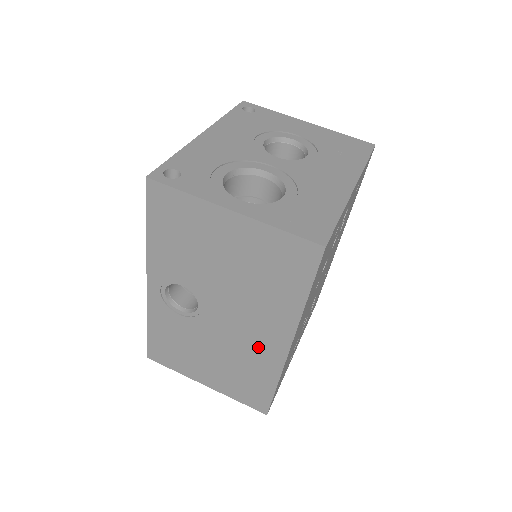
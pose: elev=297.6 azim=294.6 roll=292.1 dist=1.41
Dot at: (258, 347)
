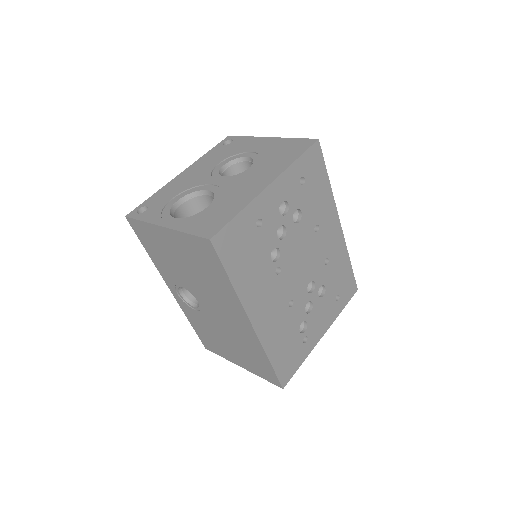
Dot at: (239, 328)
